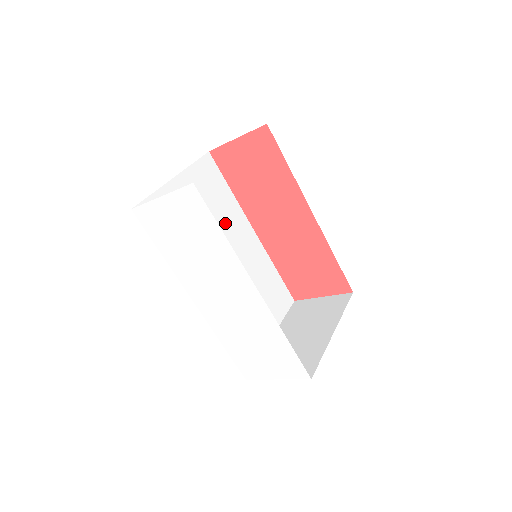
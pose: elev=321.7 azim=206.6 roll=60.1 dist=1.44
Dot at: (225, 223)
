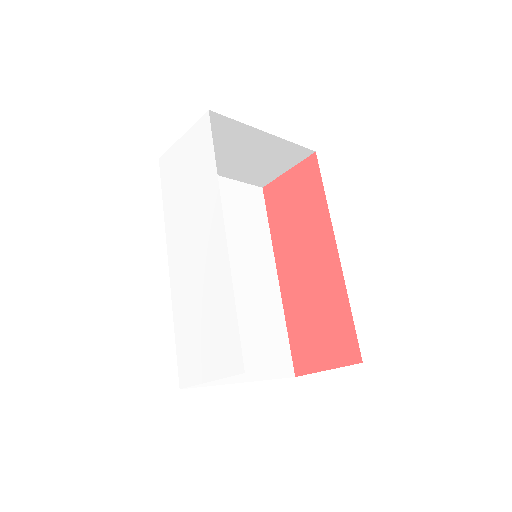
Dot at: (247, 242)
